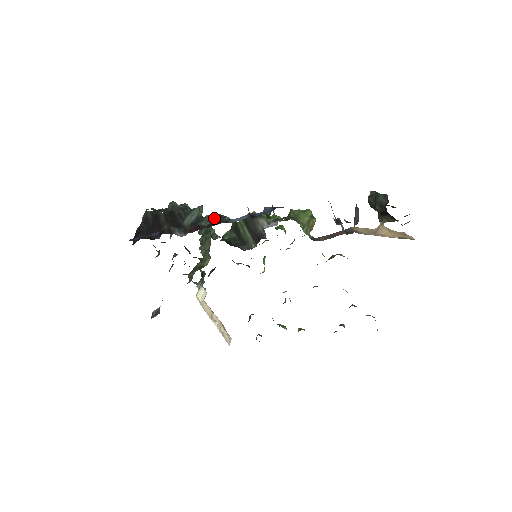
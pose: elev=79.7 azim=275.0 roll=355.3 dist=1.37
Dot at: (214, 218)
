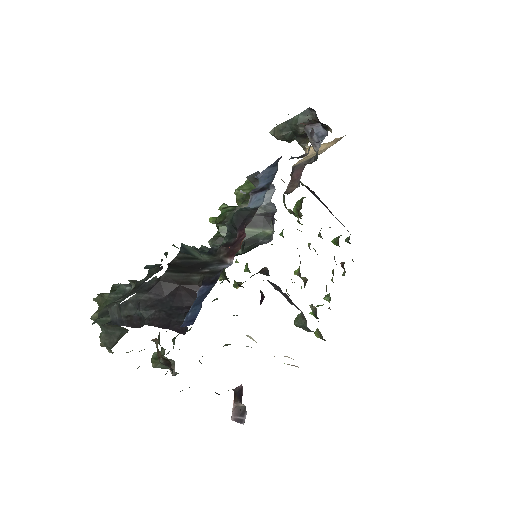
Dot at: (234, 220)
